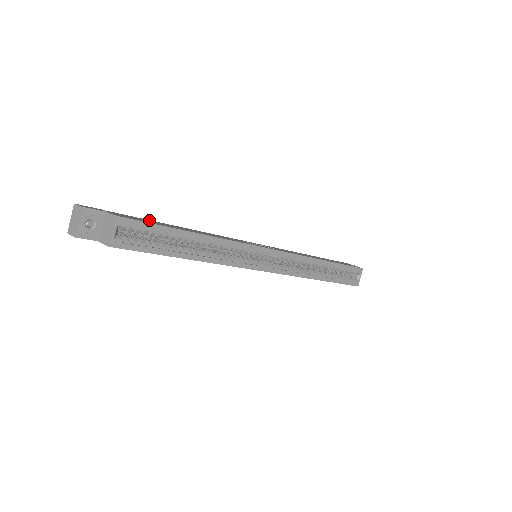
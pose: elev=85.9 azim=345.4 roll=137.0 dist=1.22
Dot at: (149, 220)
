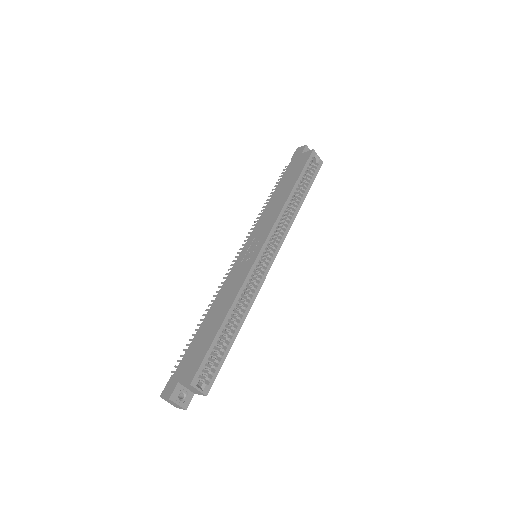
Dot at: (193, 342)
